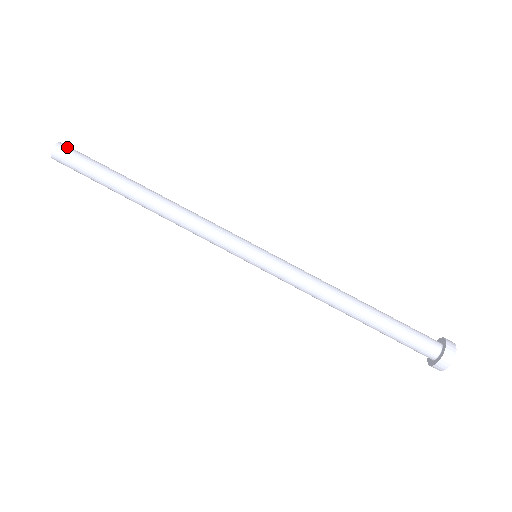
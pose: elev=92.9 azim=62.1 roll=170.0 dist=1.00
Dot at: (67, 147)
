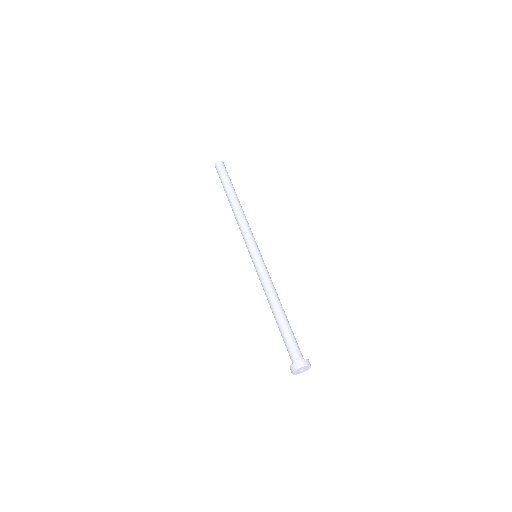
Dot at: occluded
